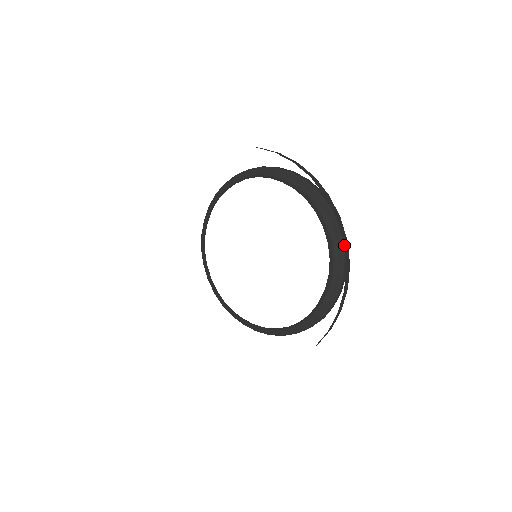
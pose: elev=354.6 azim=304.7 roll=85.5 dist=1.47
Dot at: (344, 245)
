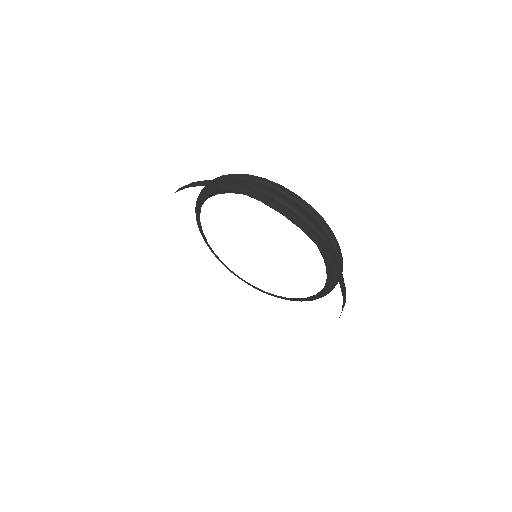
Dot at: (303, 231)
